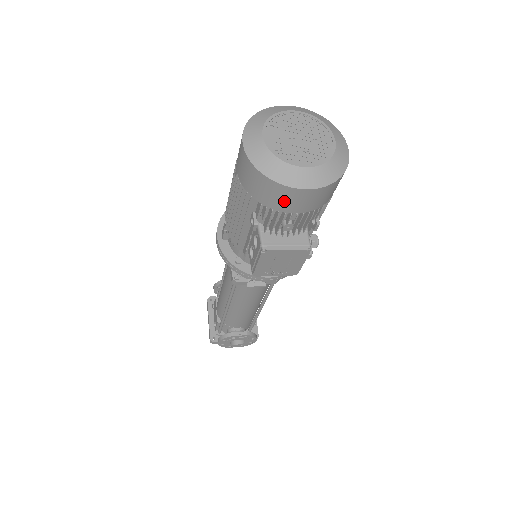
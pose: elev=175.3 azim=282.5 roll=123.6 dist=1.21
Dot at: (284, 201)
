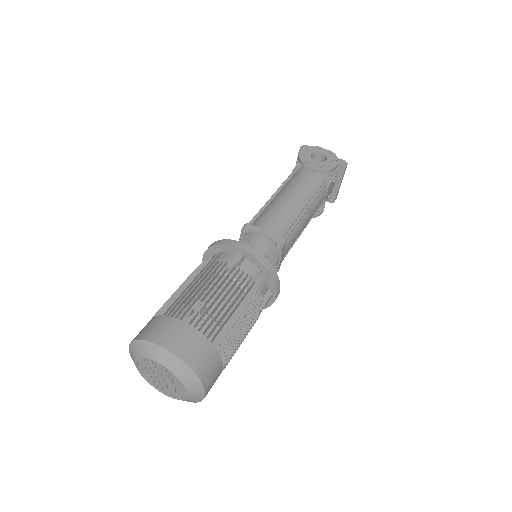
Dot at: occluded
